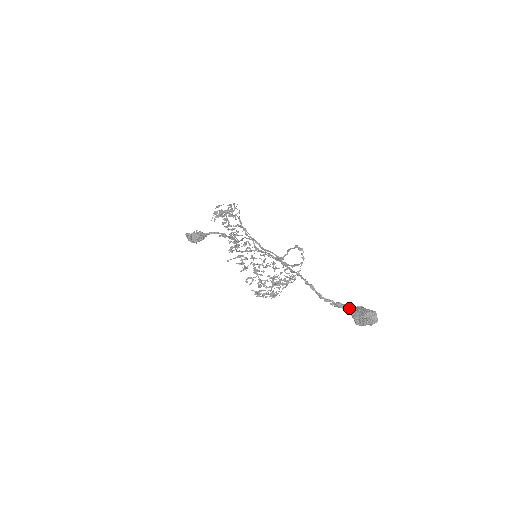
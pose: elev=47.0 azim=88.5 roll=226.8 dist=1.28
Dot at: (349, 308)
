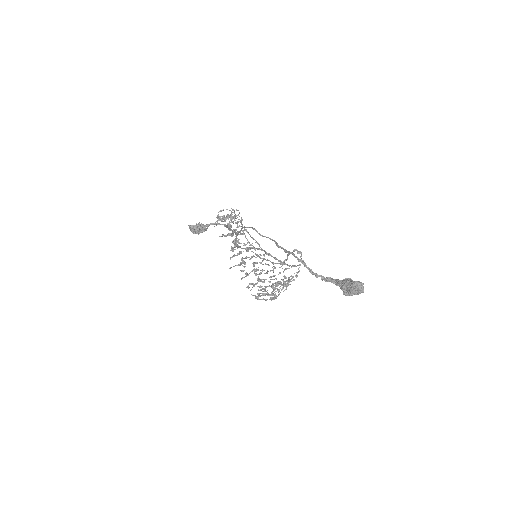
Dot at: (338, 280)
